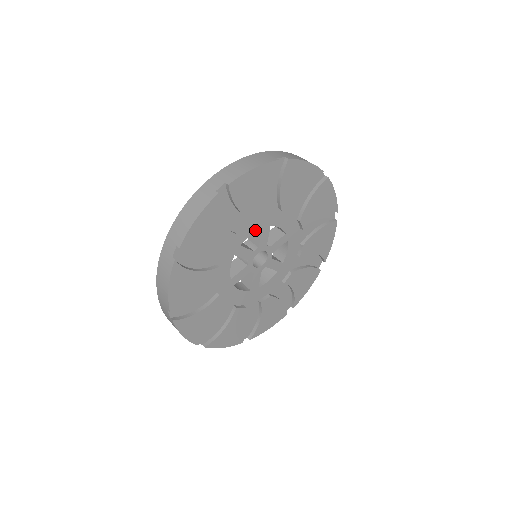
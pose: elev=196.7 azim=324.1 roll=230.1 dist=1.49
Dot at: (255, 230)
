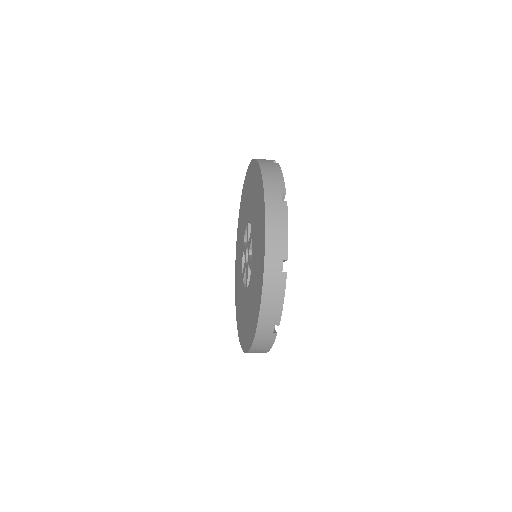
Dot at: occluded
